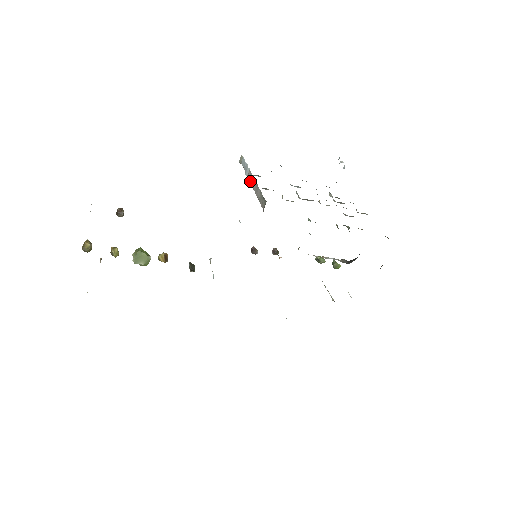
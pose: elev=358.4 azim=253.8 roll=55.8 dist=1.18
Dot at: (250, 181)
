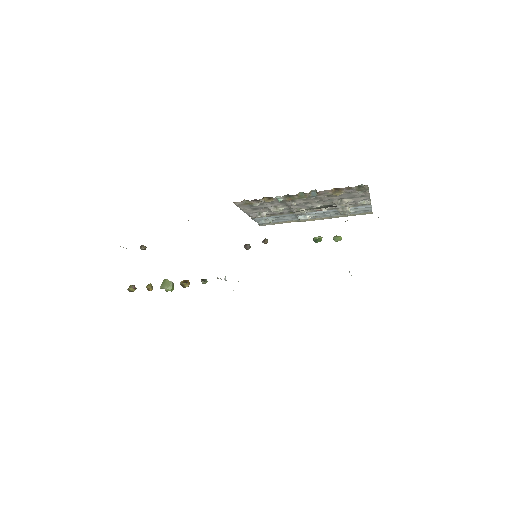
Dot at: occluded
